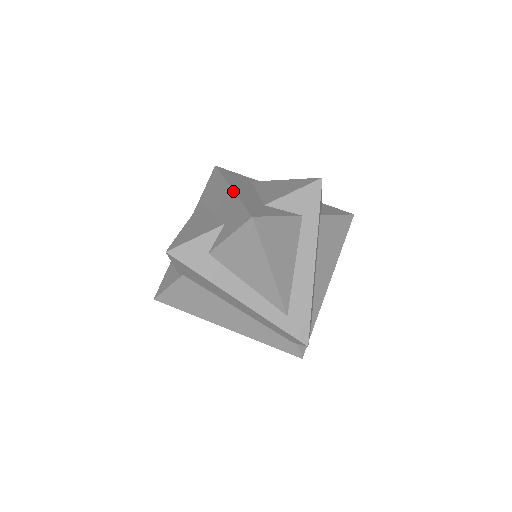
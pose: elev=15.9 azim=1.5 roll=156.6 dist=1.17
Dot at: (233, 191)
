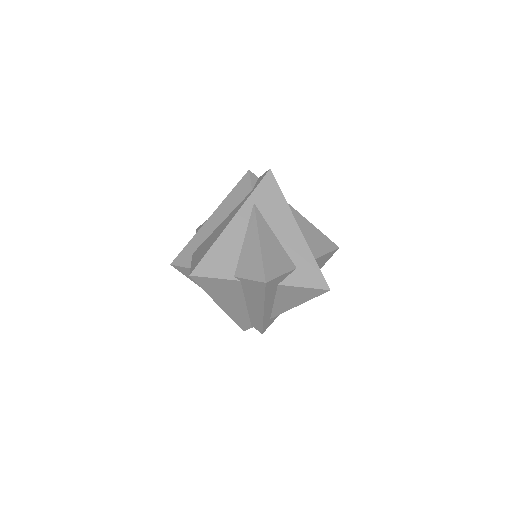
Dot at: occluded
